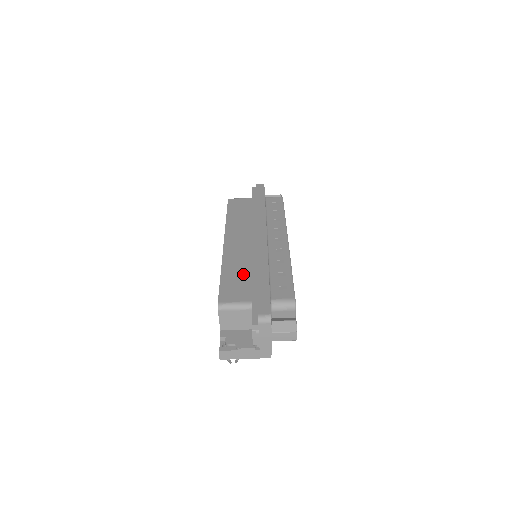
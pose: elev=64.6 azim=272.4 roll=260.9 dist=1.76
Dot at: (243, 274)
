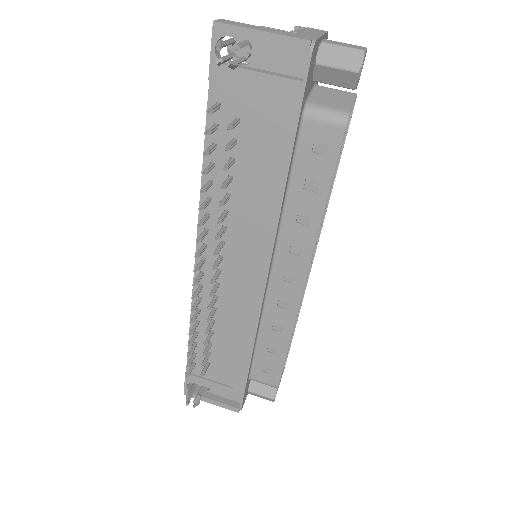
Dot at: occluded
